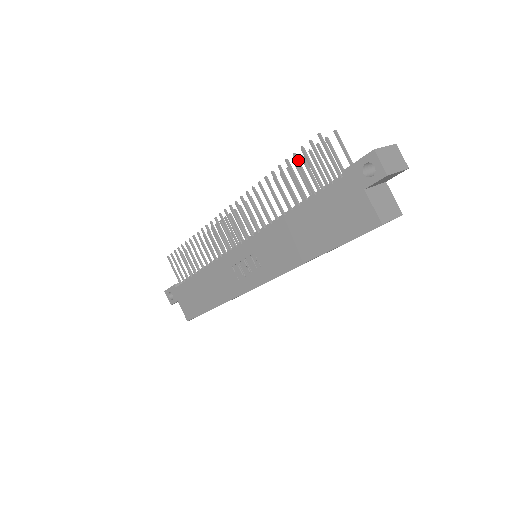
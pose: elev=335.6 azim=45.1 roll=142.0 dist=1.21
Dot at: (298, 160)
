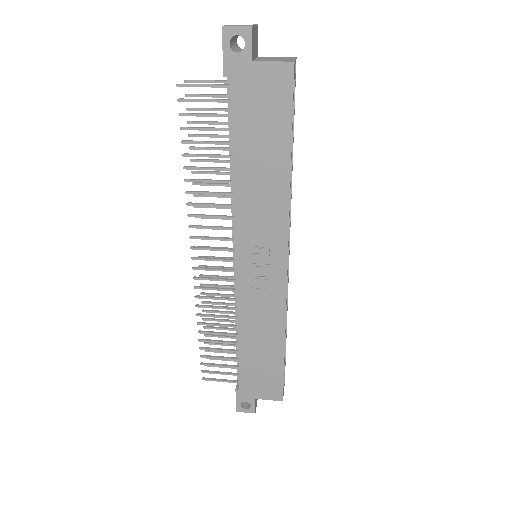
Dot at: (189, 127)
